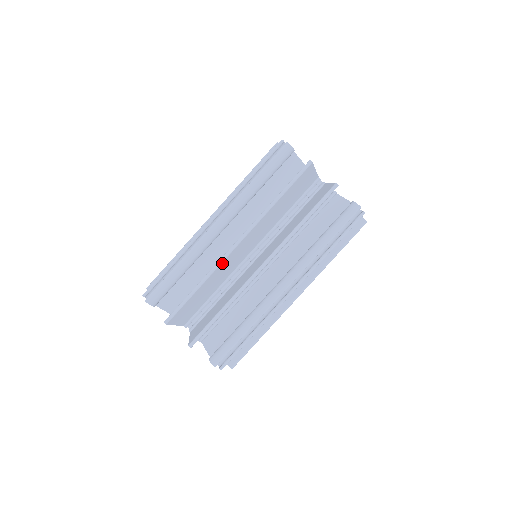
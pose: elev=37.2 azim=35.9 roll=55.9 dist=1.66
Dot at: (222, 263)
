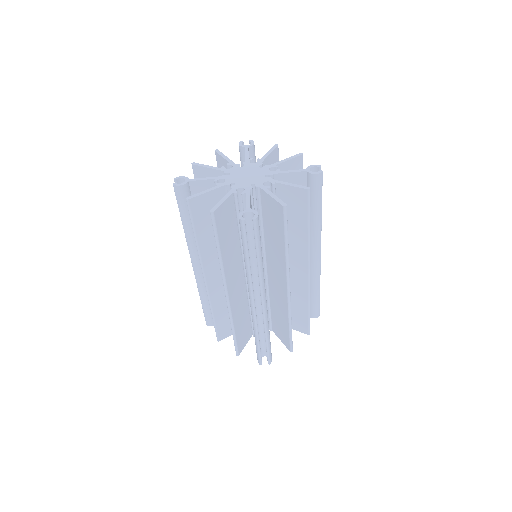
Dot at: (211, 295)
